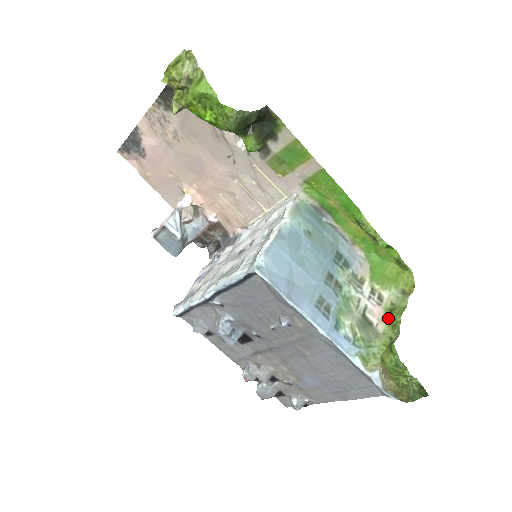
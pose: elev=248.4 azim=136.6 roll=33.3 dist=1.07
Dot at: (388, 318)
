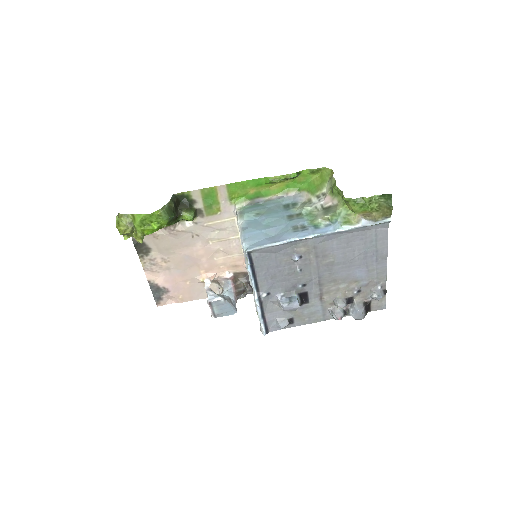
Dot at: (334, 195)
